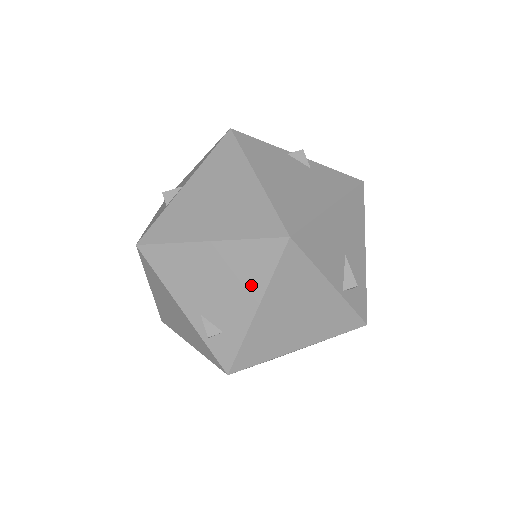
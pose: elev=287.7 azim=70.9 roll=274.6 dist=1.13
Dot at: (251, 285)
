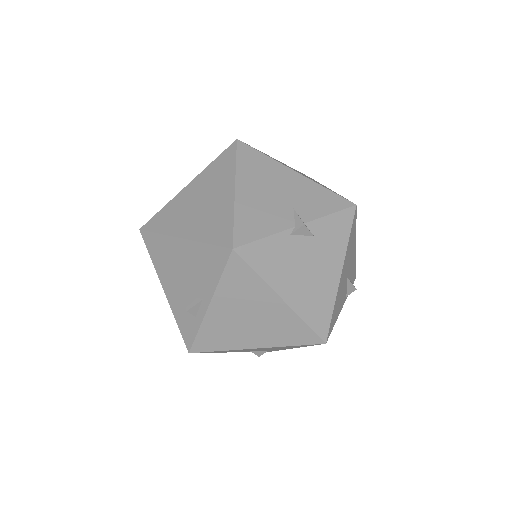
Dot at: occluded
